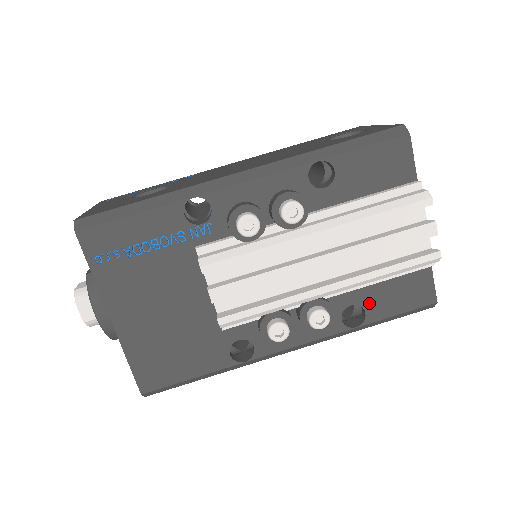
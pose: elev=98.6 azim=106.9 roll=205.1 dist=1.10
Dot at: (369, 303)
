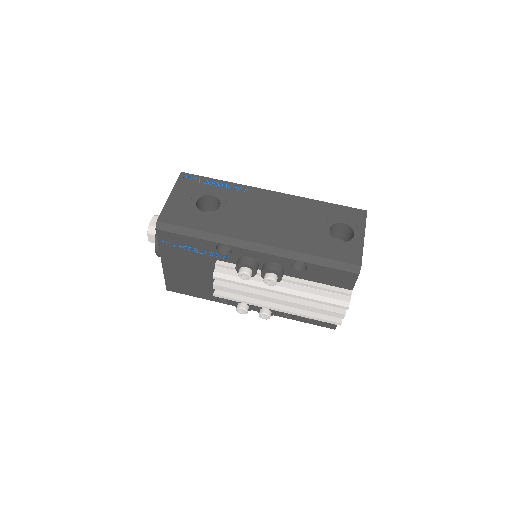
Dot at: occluded
